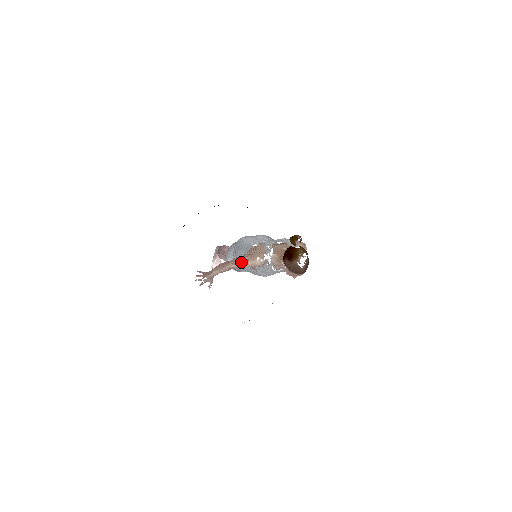
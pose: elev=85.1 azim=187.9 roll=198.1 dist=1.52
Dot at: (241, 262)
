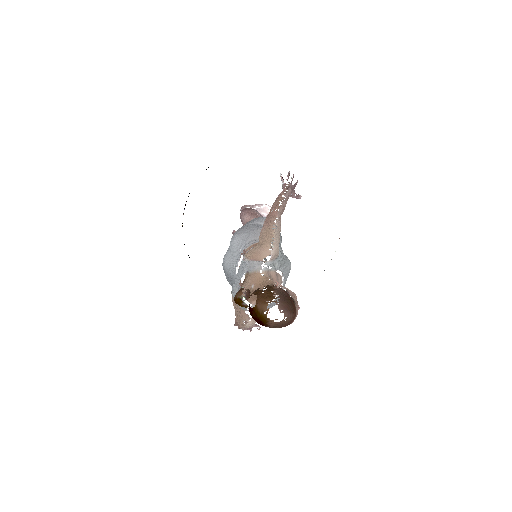
Dot at: occluded
